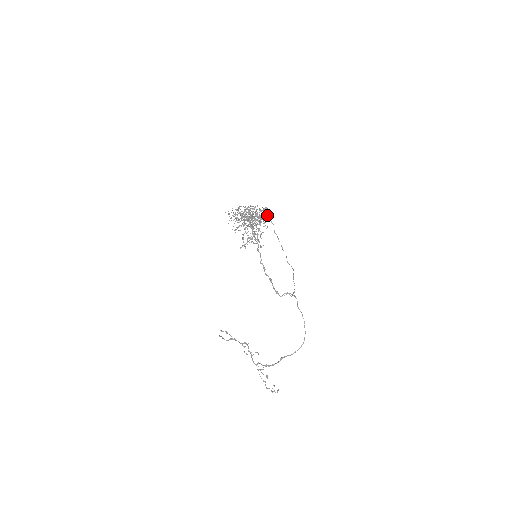
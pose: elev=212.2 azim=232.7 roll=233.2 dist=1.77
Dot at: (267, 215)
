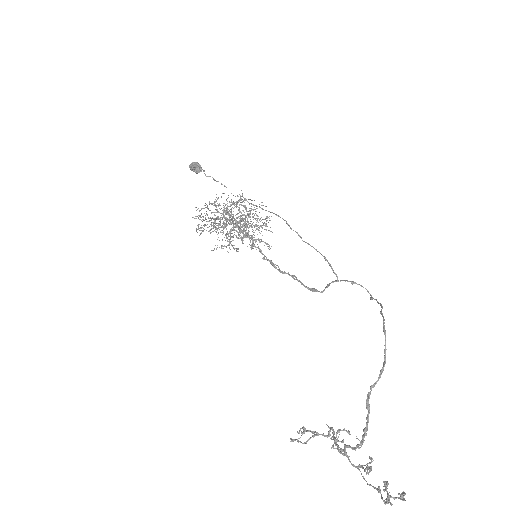
Dot at: (193, 167)
